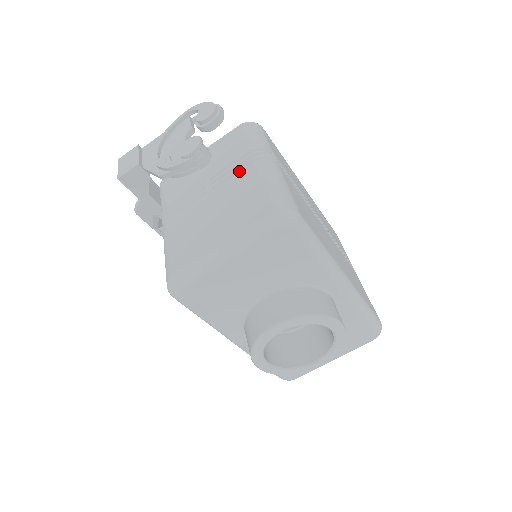
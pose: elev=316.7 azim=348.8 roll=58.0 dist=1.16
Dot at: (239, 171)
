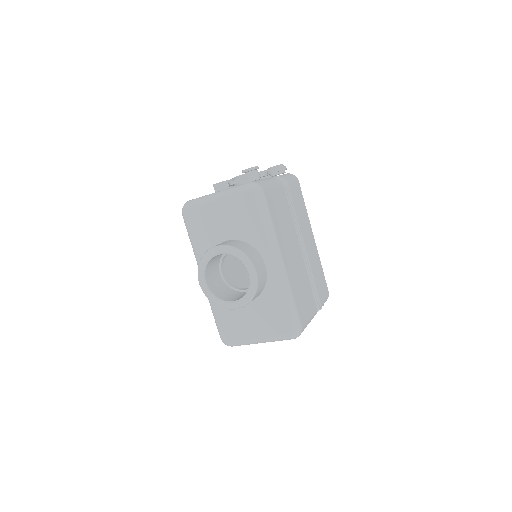
Dot at: occluded
